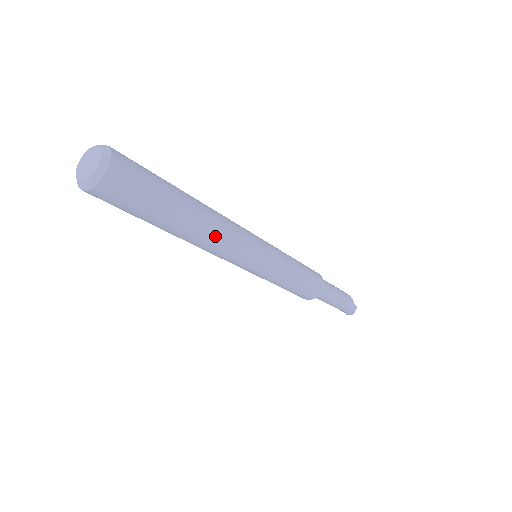
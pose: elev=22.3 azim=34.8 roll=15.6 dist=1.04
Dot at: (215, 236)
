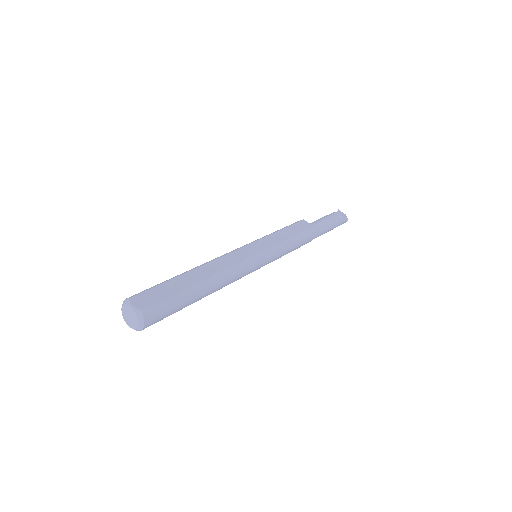
Dot at: (221, 288)
